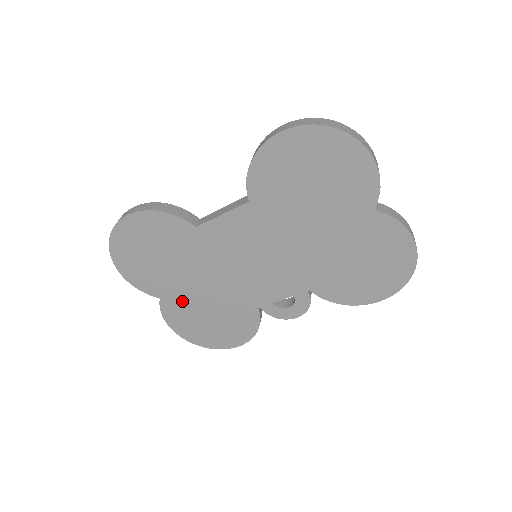
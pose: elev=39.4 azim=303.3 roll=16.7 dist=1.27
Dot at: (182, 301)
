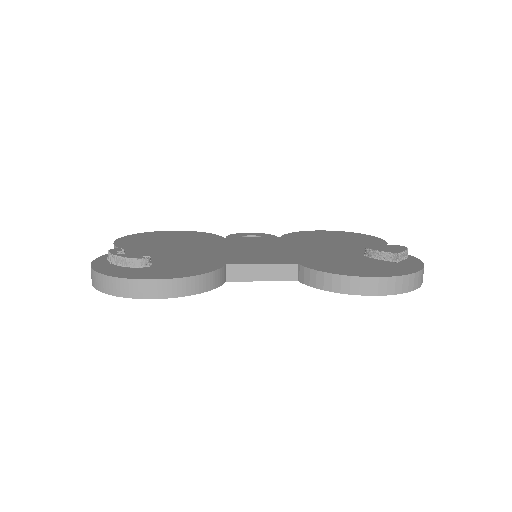
Dot at: occluded
